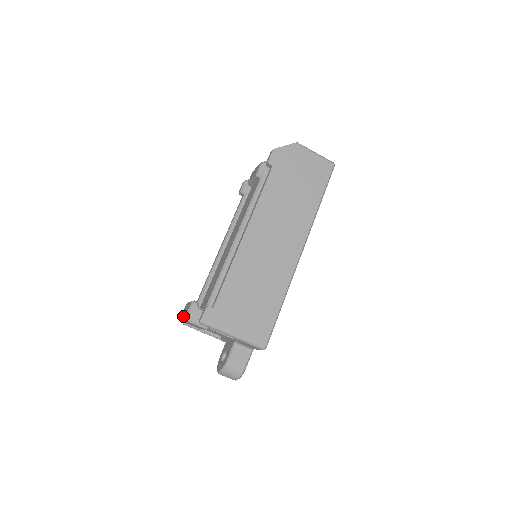
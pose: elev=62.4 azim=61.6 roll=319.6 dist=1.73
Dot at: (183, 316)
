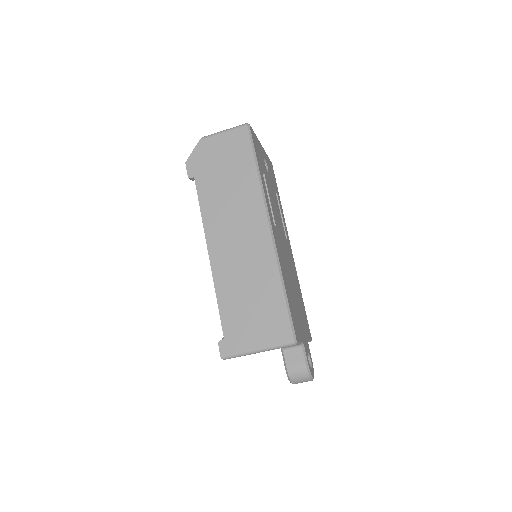
Dot at: occluded
